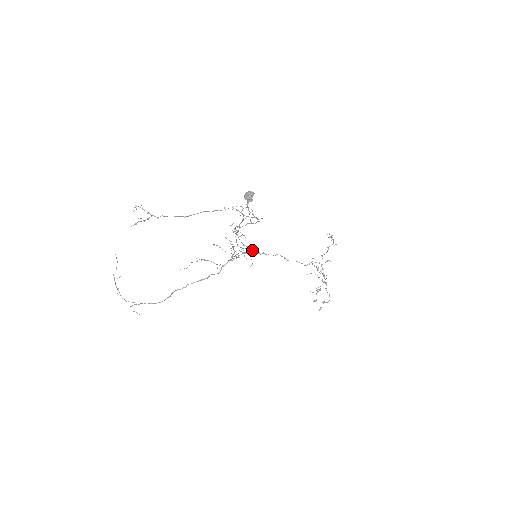
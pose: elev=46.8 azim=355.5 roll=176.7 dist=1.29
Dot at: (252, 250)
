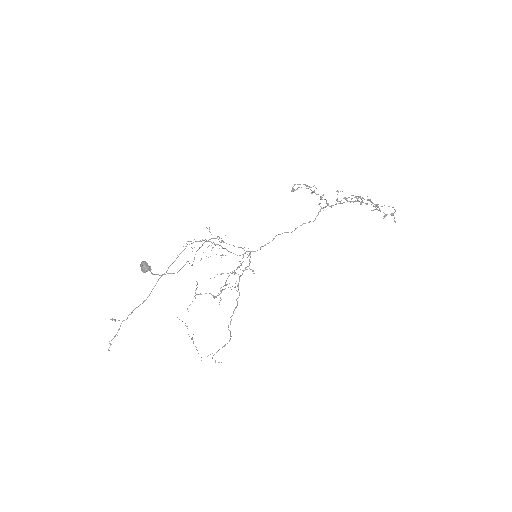
Dot at: (250, 252)
